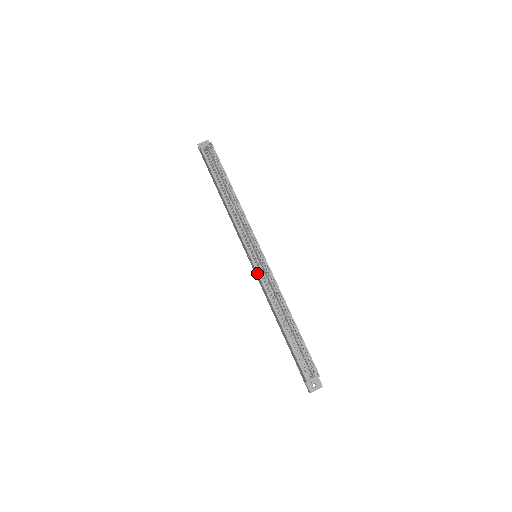
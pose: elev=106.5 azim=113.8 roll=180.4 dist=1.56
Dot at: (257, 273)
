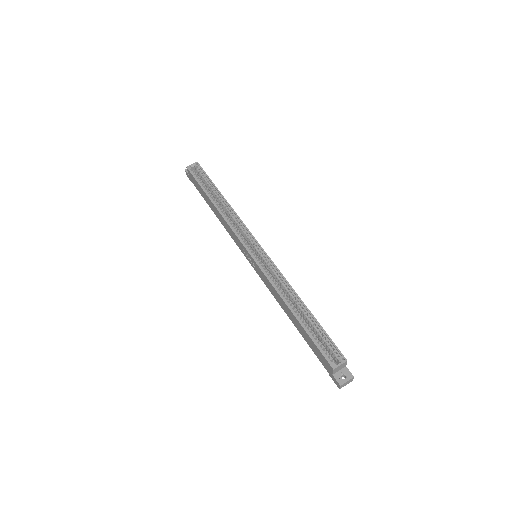
Dot at: (259, 267)
